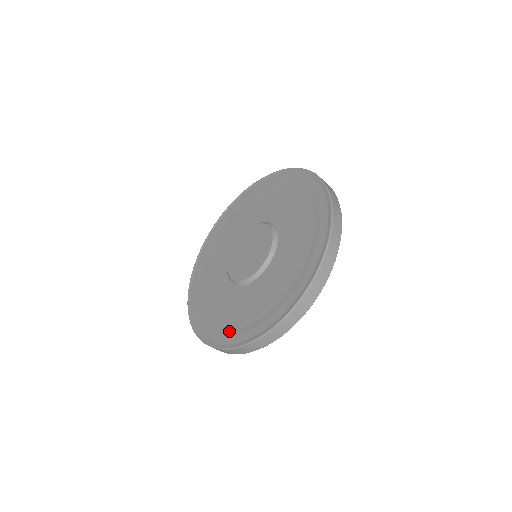
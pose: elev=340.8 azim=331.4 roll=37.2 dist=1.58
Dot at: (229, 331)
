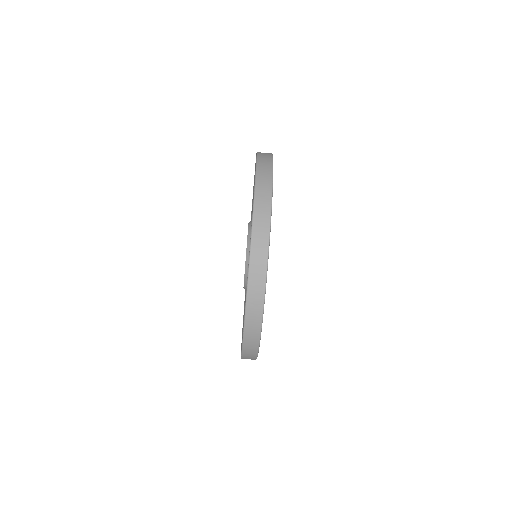
Dot at: occluded
